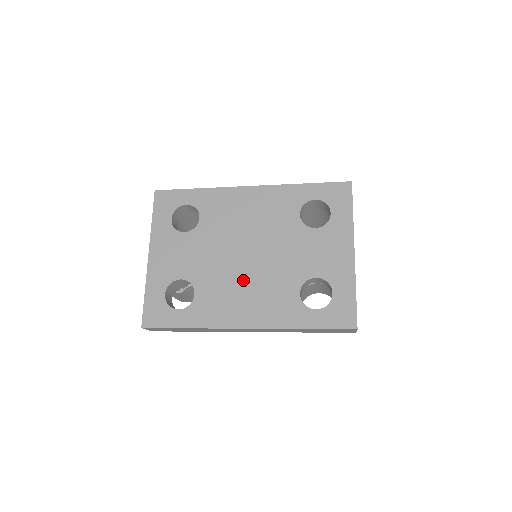
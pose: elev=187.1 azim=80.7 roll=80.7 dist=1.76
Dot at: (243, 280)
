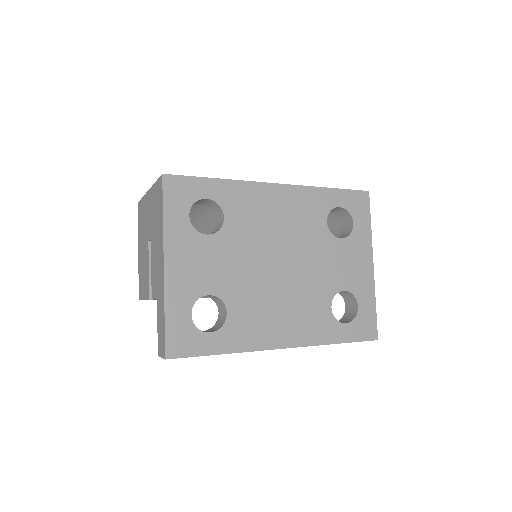
Dot at: (278, 295)
